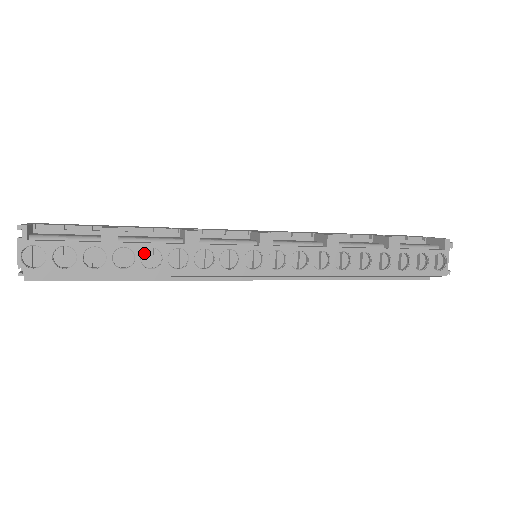
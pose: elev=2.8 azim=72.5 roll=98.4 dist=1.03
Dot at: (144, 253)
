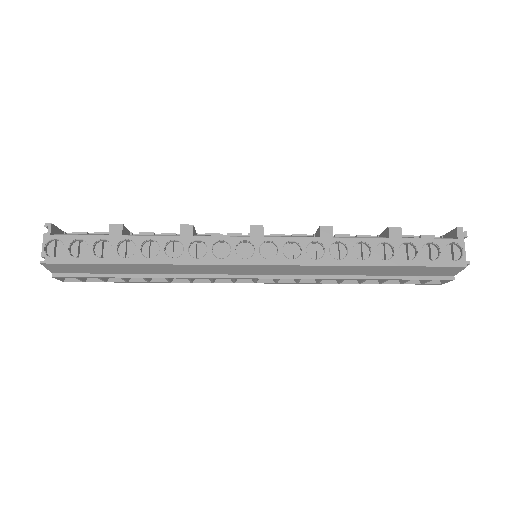
Dot at: (145, 246)
